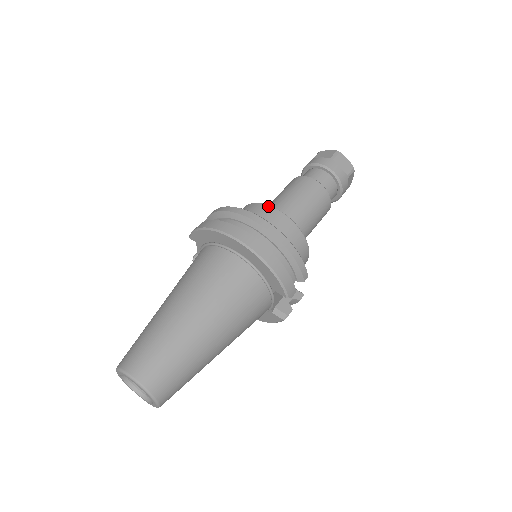
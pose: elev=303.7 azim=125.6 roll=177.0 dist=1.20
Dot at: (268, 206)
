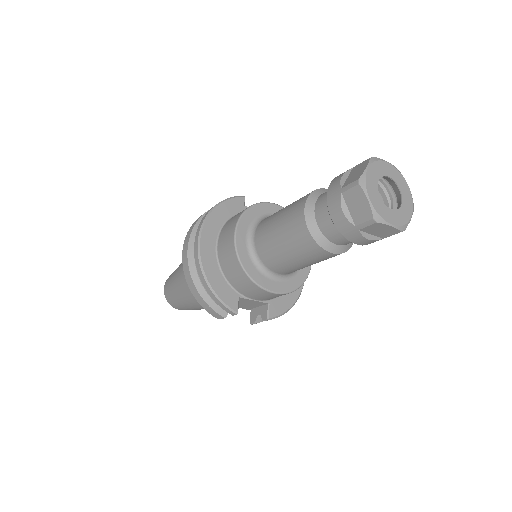
Dot at: (234, 226)
